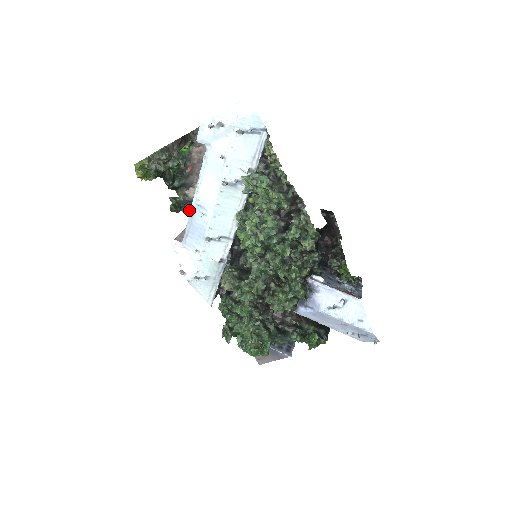
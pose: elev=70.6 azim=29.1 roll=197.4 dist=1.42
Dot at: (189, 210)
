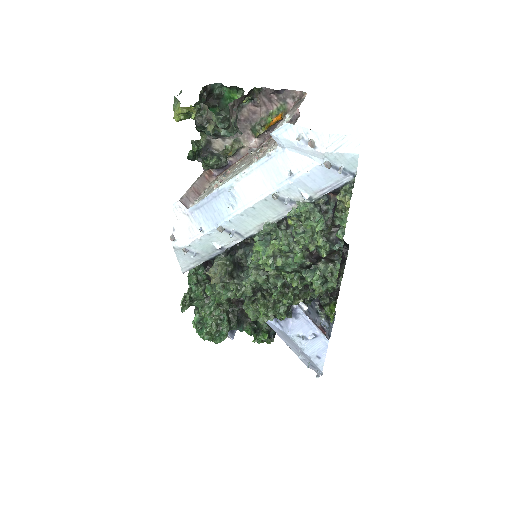
Dot at: (207, 164)
